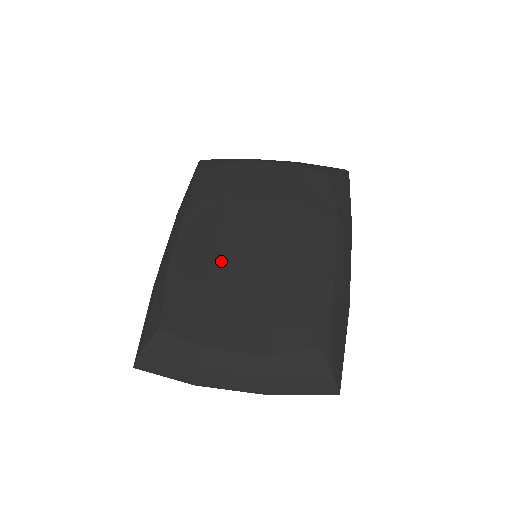
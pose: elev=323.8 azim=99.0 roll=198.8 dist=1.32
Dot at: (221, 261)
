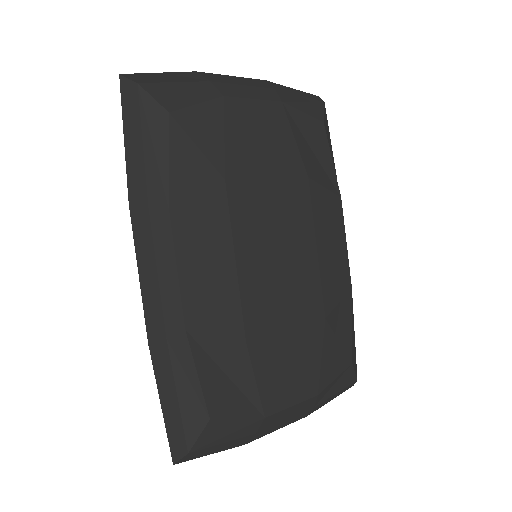
Dot at: (254, 302)
